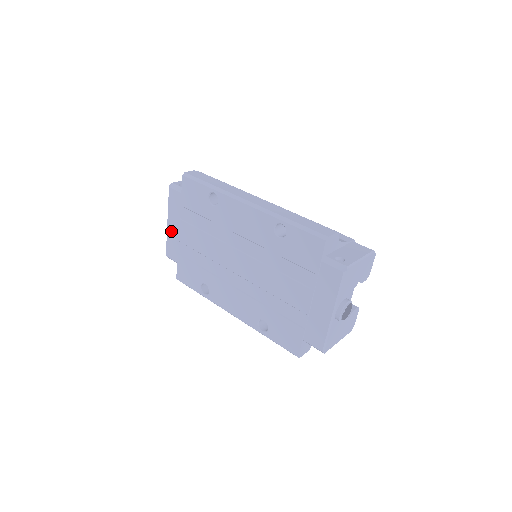
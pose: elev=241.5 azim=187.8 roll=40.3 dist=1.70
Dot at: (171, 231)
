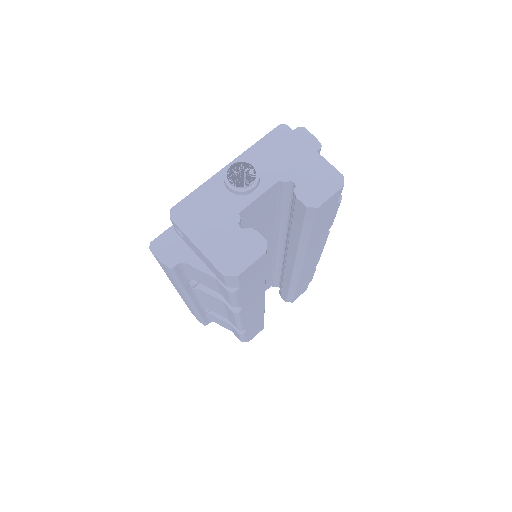
Dot at: occluded
